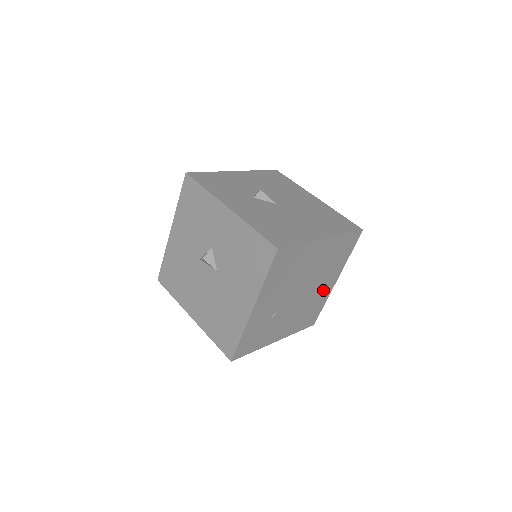
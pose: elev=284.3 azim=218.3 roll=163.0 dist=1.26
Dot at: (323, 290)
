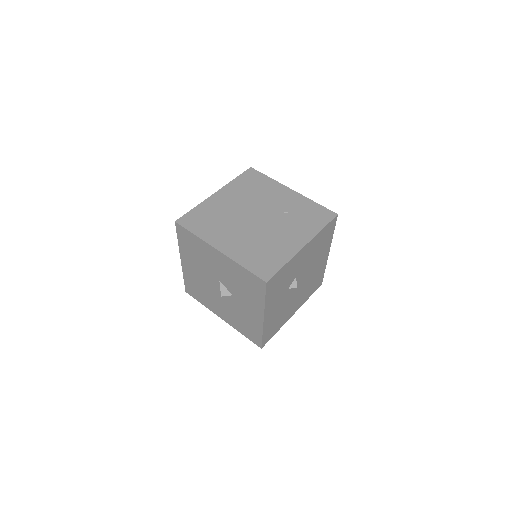
Dot at: occluded
